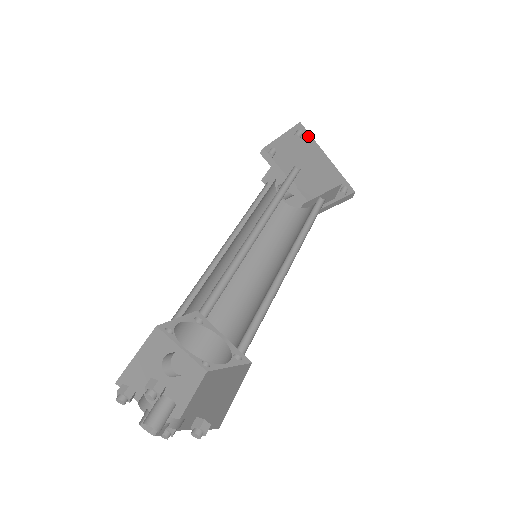
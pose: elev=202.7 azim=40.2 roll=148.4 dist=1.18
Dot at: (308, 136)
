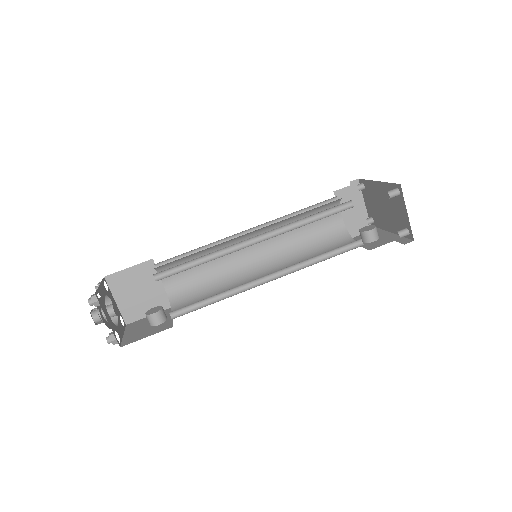
Dot at: (365, 182)
